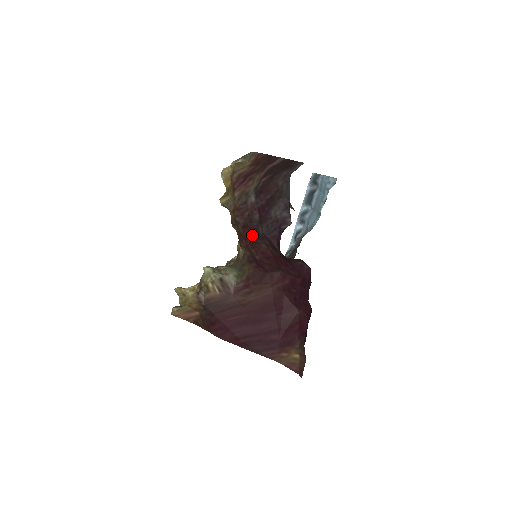
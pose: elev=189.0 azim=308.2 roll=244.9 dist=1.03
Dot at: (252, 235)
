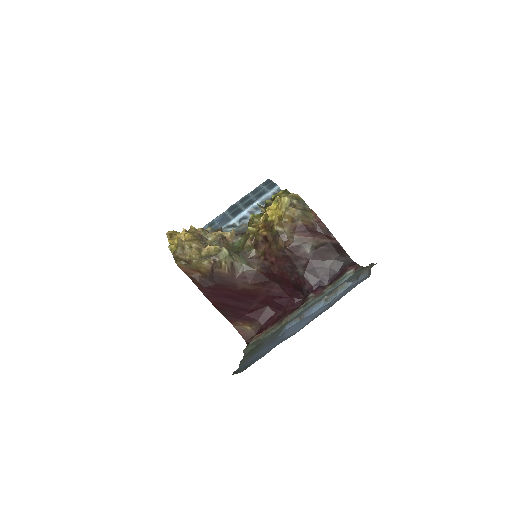
Dot at: (287, 264)
